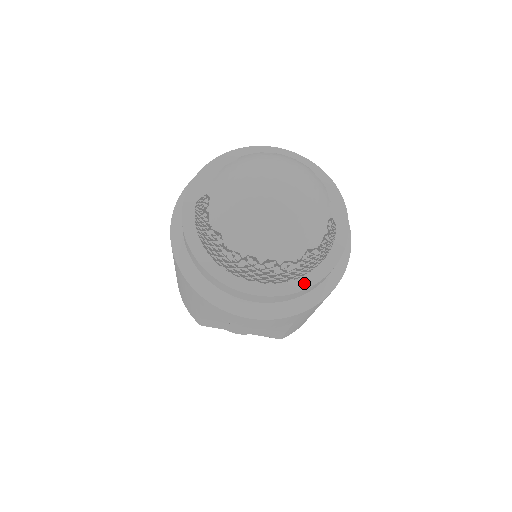
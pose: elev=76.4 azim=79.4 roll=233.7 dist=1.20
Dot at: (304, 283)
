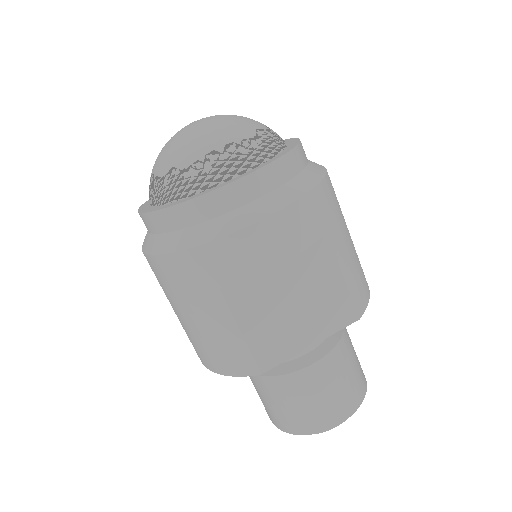
Dot at: (281, 154)
